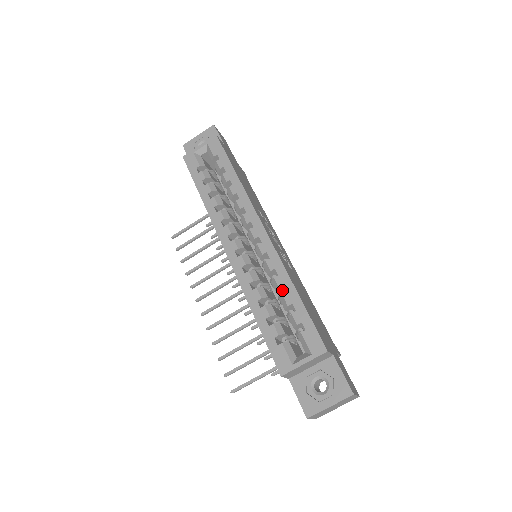
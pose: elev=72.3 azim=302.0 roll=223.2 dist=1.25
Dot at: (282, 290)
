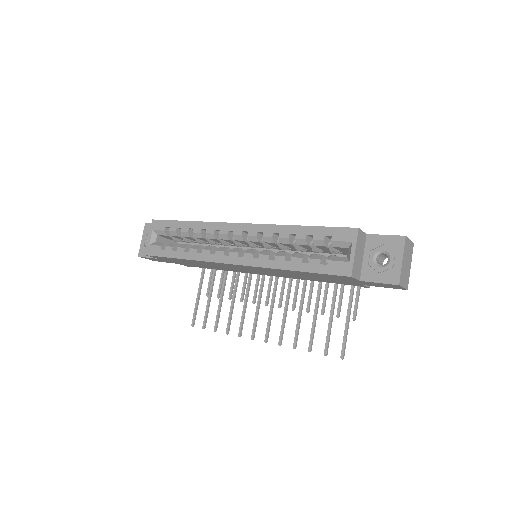
Dot at: (292, 240)
